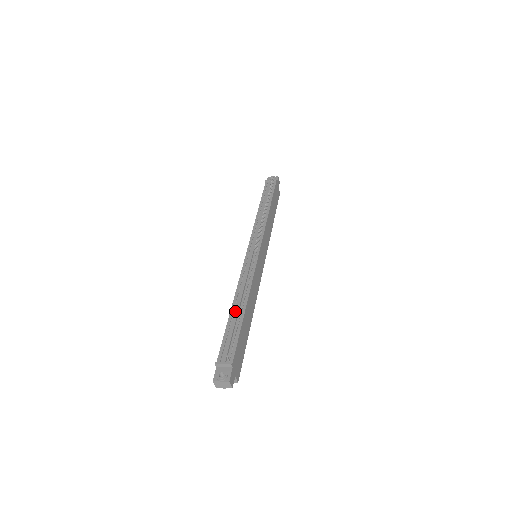
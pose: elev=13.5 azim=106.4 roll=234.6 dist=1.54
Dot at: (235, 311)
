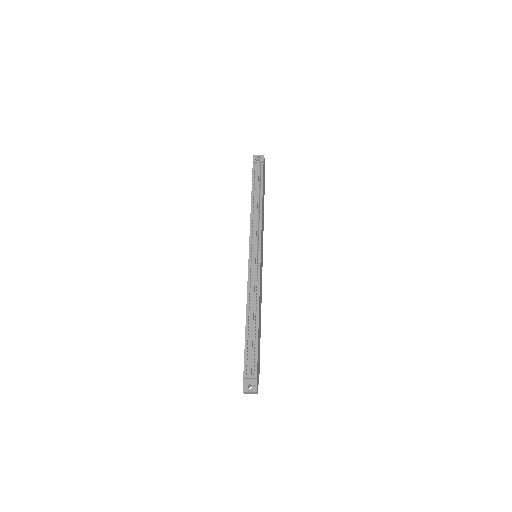
Dot at: (250, 324)
